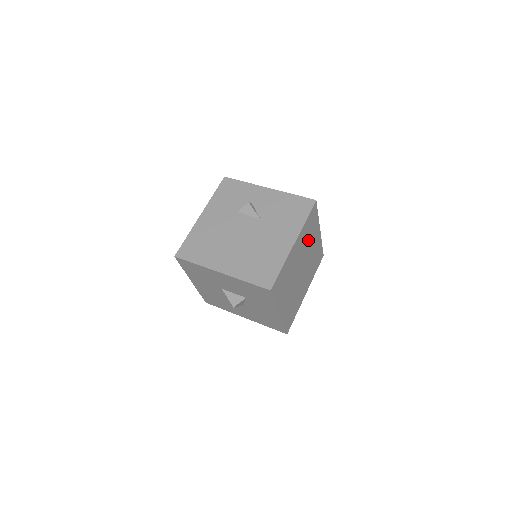
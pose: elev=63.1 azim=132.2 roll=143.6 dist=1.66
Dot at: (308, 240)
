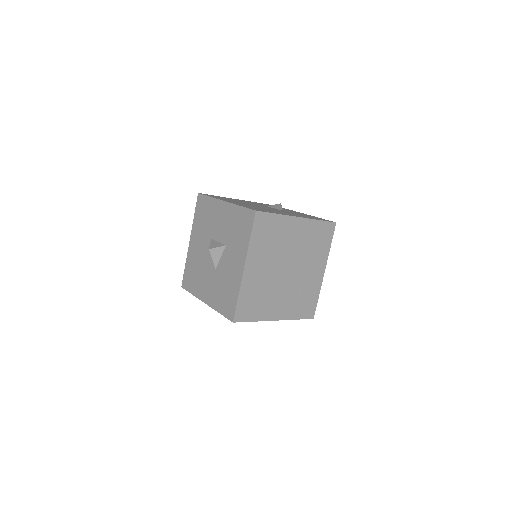
Dot at: (310, 251)
